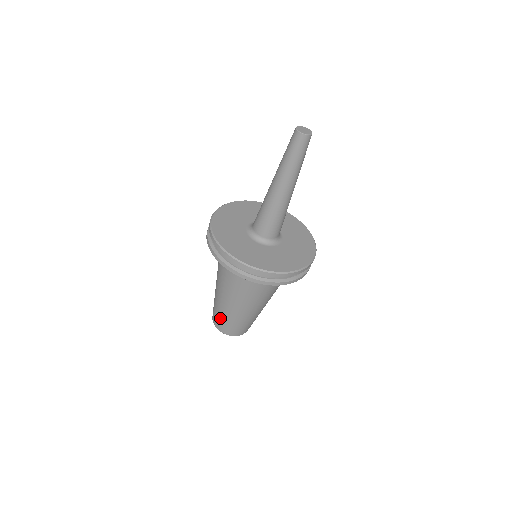
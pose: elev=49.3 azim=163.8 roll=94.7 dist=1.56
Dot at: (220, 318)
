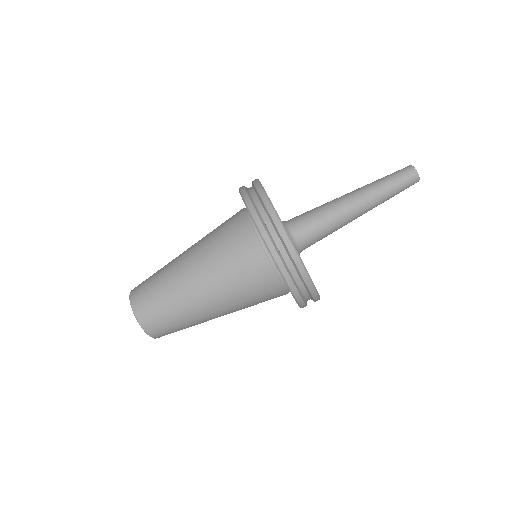
Dot at: (152, 281)
